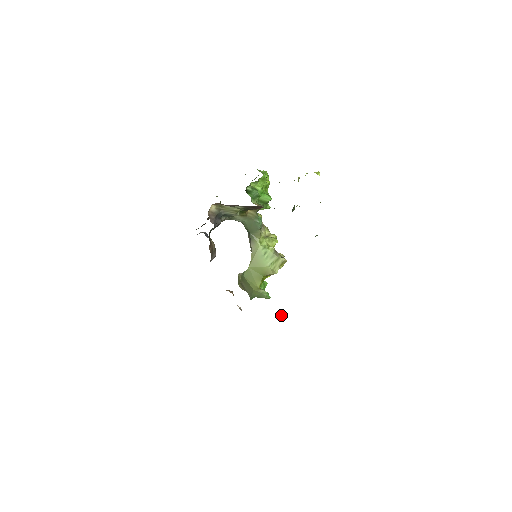
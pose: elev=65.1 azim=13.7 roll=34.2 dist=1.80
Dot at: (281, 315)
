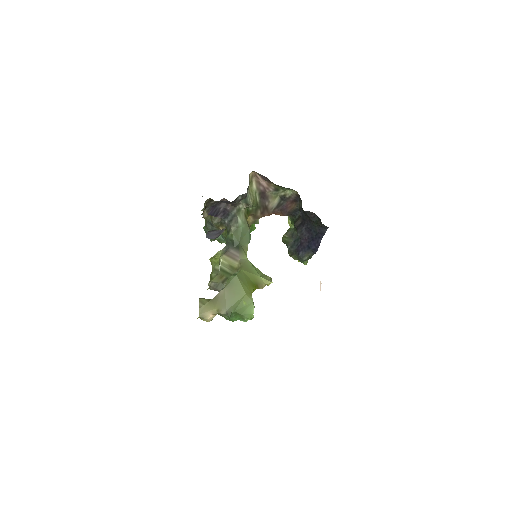
Dot at: (320, 285)
